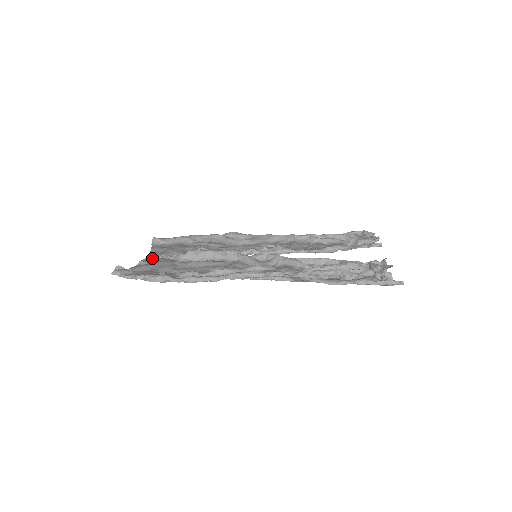
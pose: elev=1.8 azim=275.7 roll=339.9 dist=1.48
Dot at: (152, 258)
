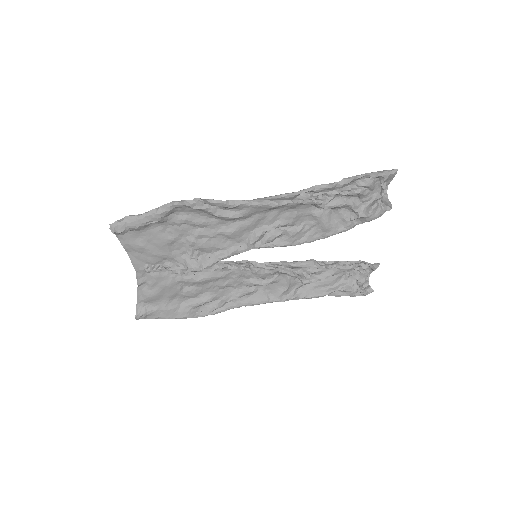
Dot at: (143, 272)
